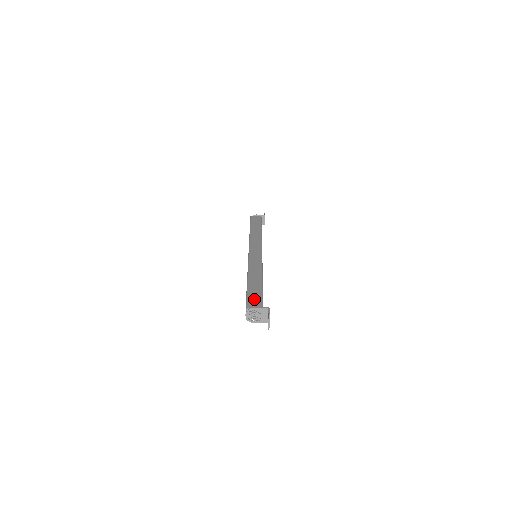
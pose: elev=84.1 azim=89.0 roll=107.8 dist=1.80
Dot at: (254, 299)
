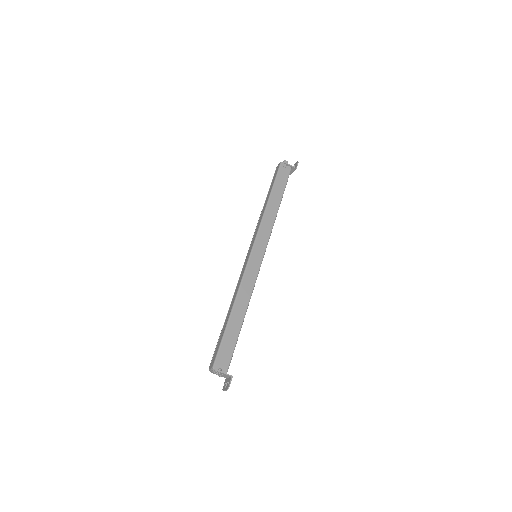
Dot at: (225, 354)
